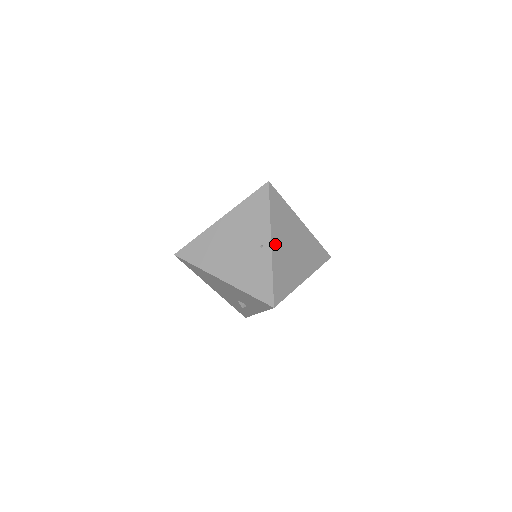
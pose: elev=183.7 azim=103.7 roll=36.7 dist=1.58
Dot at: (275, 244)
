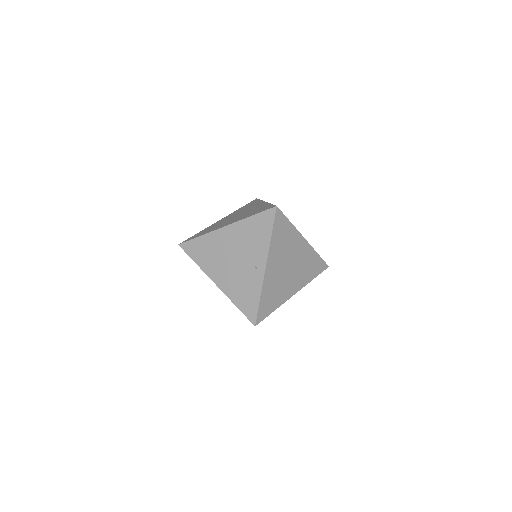
Dot at: (270, 268)
